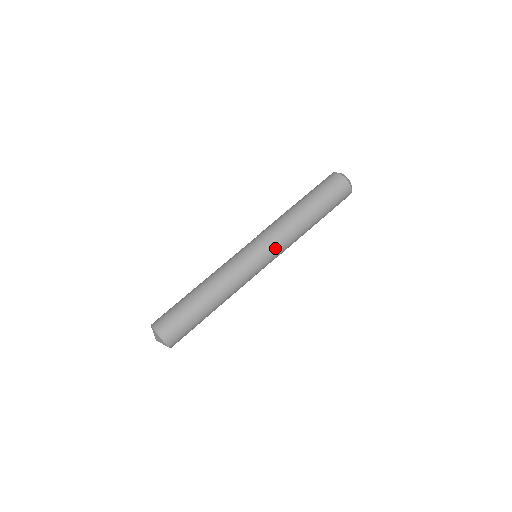
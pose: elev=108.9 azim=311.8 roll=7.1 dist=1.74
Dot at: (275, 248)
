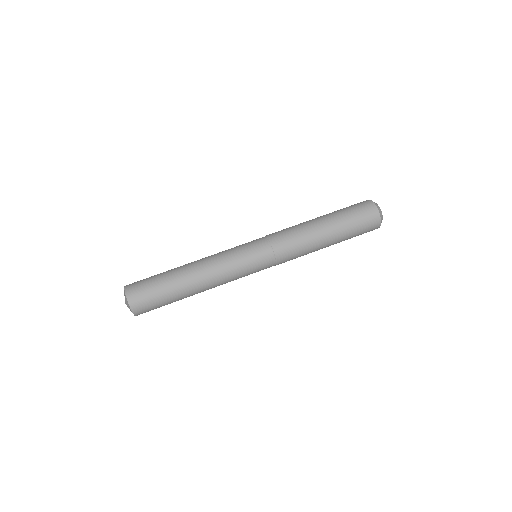
Dot at: (276, 251)
